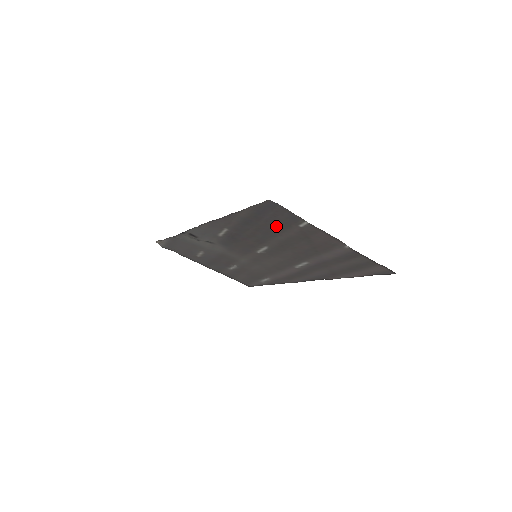
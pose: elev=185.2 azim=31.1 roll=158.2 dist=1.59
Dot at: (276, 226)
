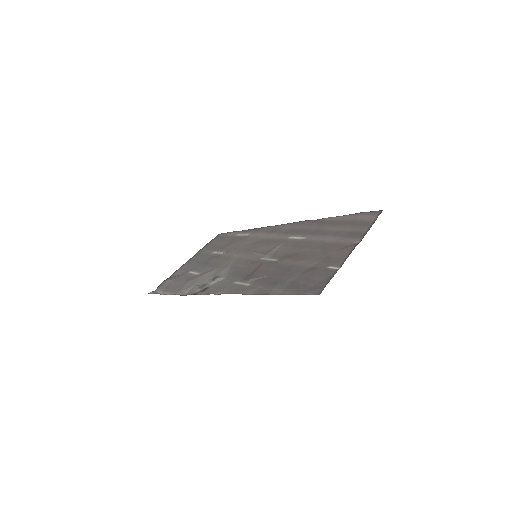
Dot at: (304, 273)
